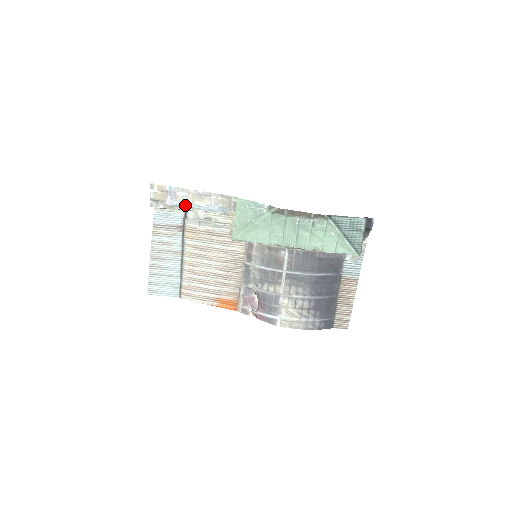
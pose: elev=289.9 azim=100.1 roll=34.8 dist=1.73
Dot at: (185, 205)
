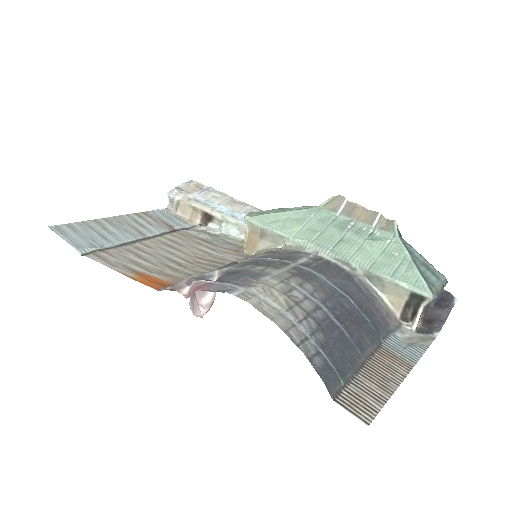
Dot at: (208, 203)
